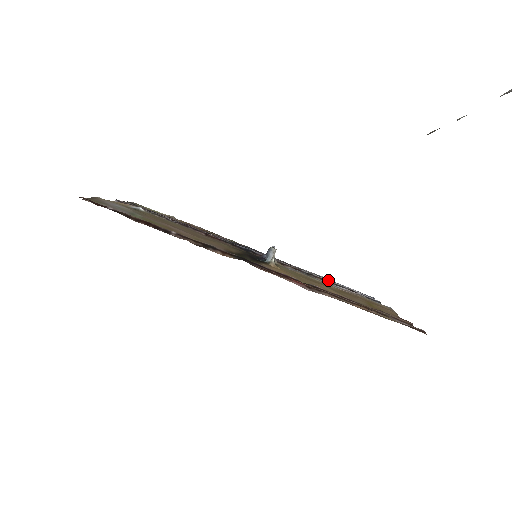
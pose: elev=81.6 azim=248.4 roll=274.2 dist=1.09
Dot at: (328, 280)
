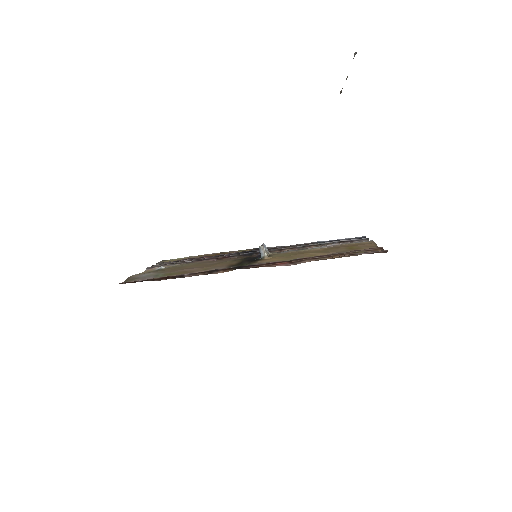
Dot at: (320, 243)
